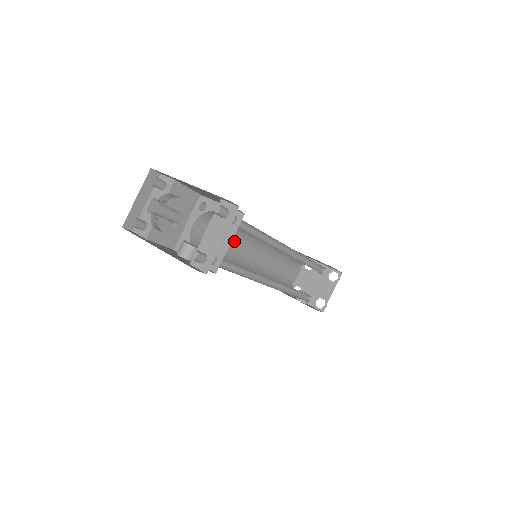
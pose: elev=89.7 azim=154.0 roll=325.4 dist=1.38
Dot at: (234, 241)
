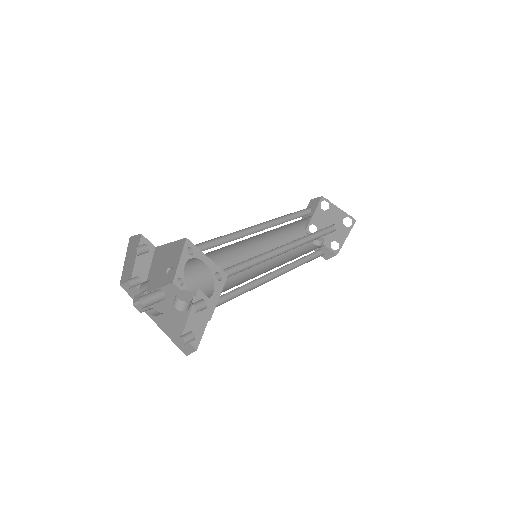
Dot at: (232, 246)
